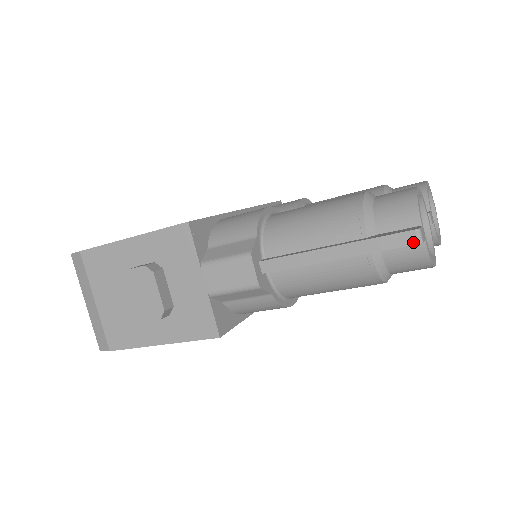
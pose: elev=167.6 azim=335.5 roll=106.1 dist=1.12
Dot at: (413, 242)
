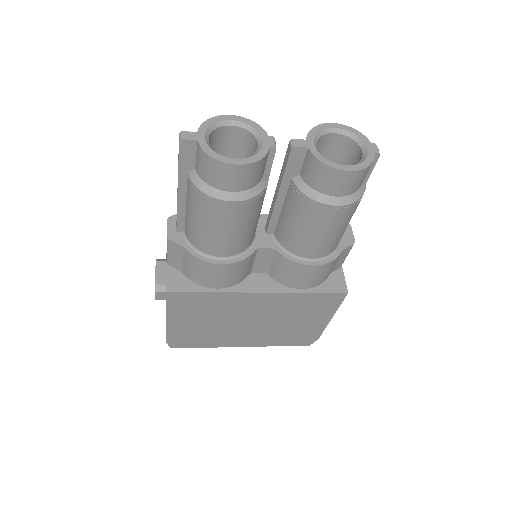
Dot at: (179, 143)
